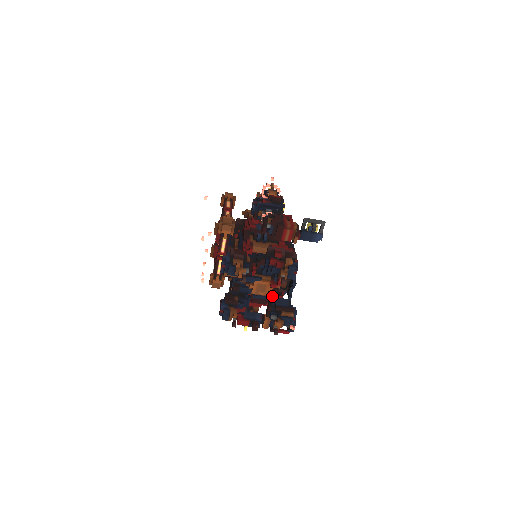
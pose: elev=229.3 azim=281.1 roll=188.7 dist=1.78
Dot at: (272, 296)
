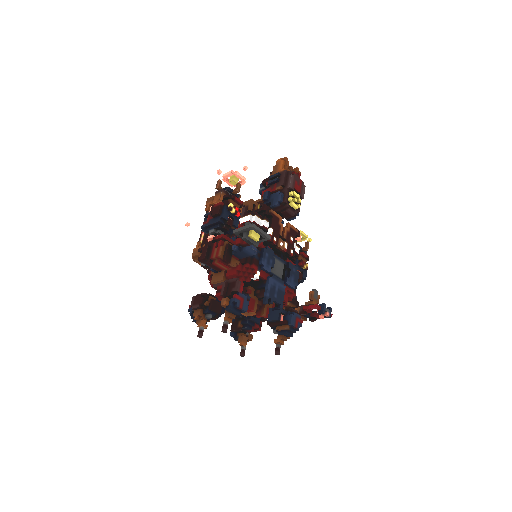
Dot at: (259, 316)
